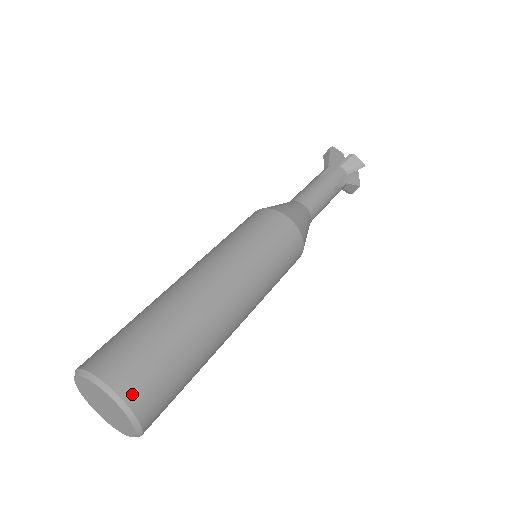
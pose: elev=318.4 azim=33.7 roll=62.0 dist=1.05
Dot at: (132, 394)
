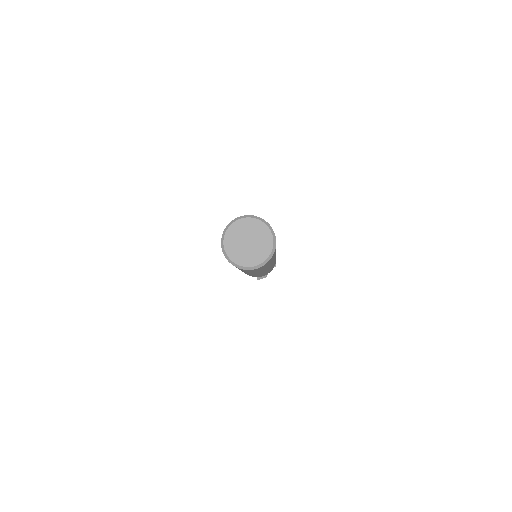
Dot at: occluded
